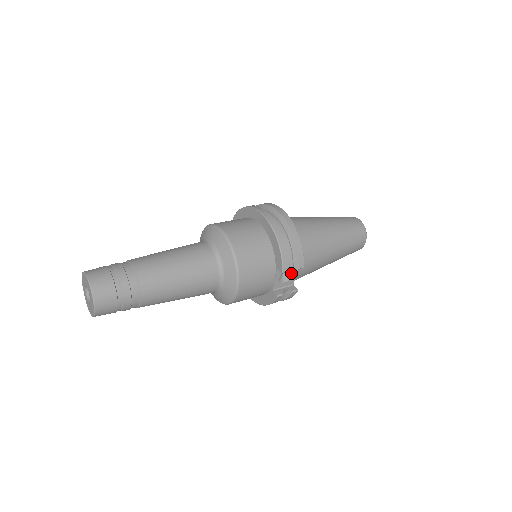
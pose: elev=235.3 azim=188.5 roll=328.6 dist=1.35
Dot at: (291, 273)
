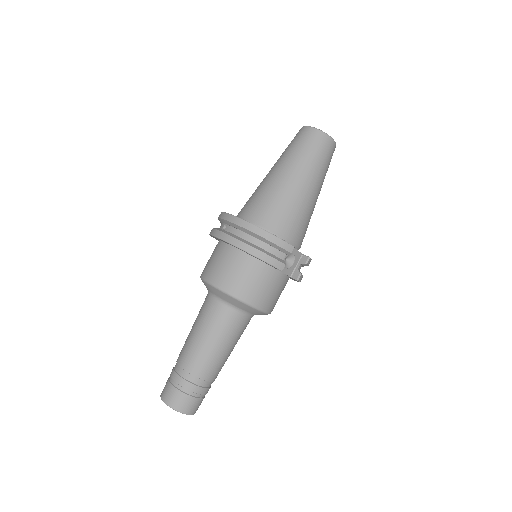
Dot at: (291, 253)
